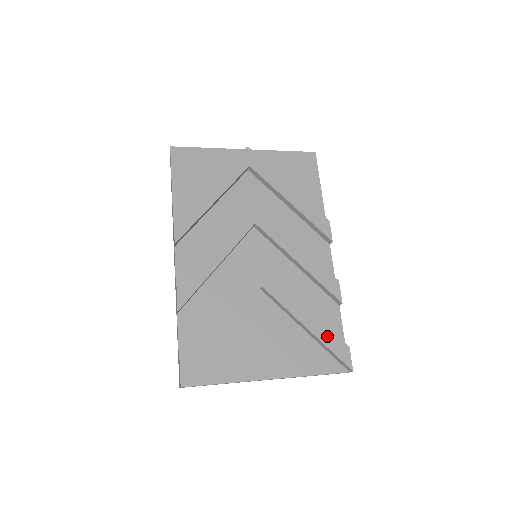
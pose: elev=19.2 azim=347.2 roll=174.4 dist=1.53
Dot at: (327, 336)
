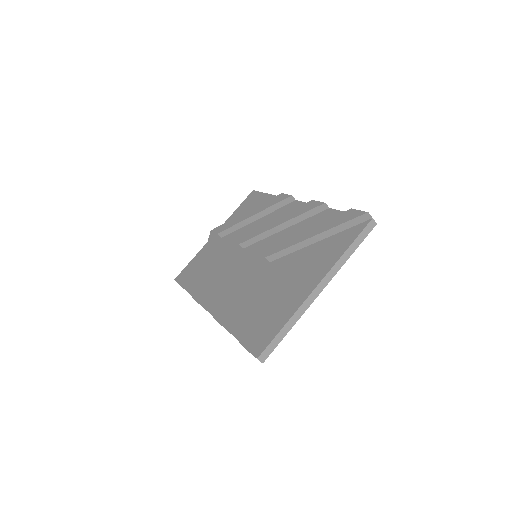
Dot at: (330, 223)
